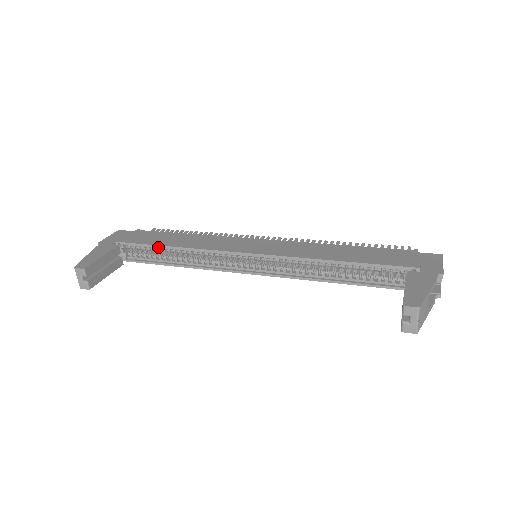
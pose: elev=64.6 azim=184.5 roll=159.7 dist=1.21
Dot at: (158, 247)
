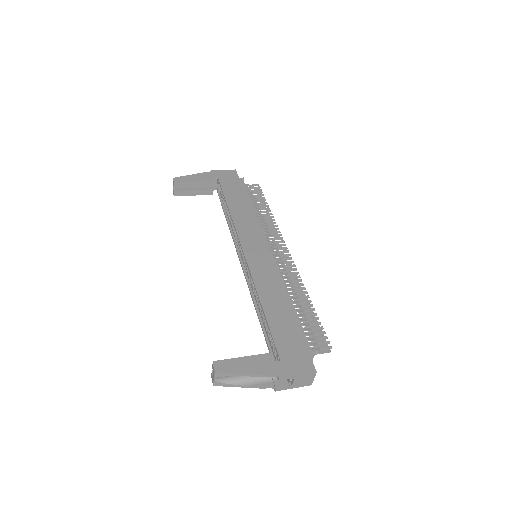
Dot at: (225, 200)
